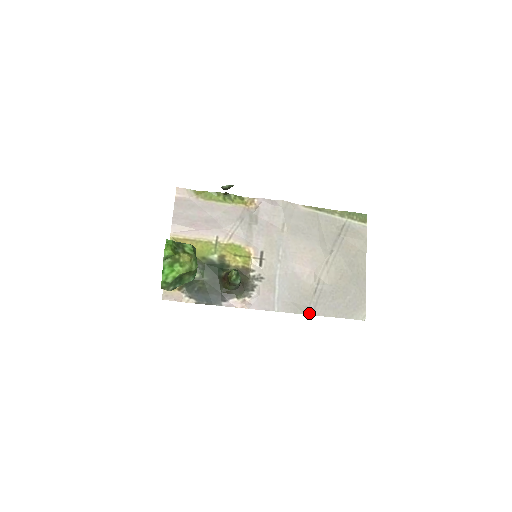
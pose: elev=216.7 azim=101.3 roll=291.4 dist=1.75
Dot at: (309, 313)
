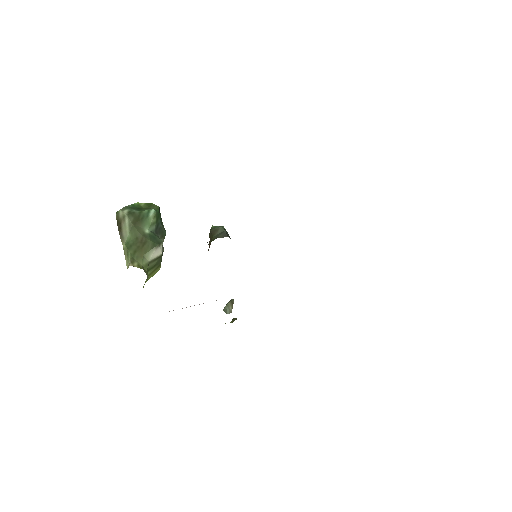
Dot at: occluded
